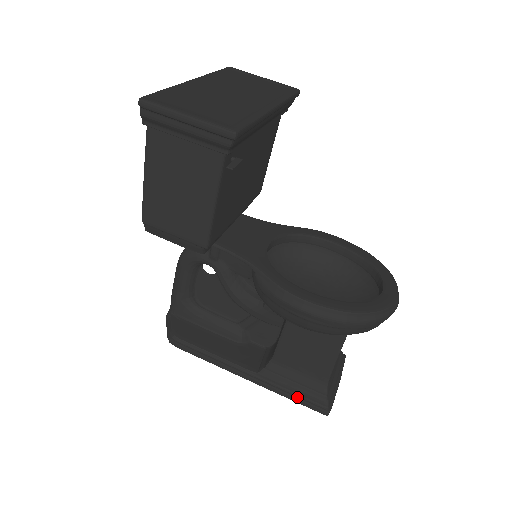
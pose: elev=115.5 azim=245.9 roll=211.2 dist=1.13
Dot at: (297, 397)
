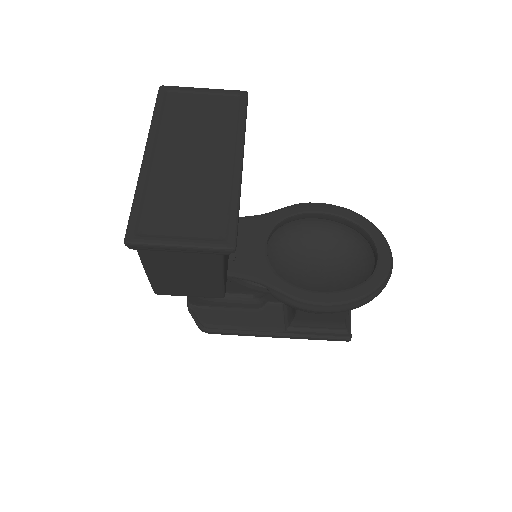
Dot at: (323, 337)
